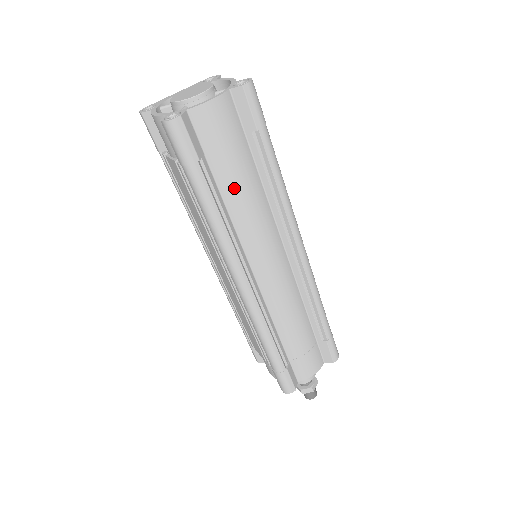
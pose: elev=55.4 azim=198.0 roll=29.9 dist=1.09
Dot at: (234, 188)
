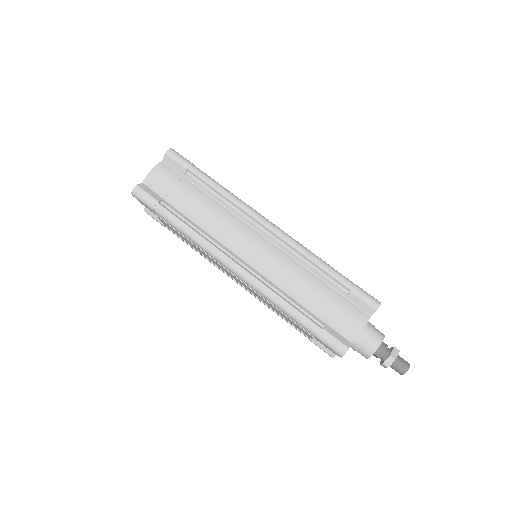
Dot at: (191, 208)
